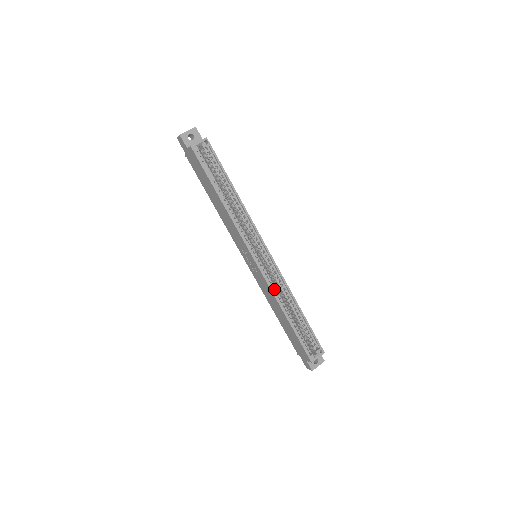
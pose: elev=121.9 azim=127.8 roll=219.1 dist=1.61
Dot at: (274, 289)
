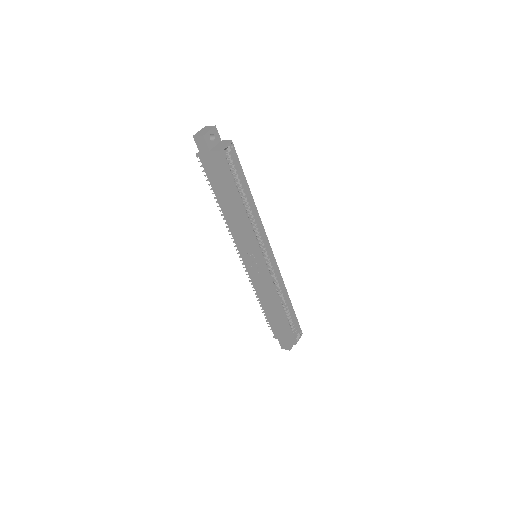
Dot at: occluded
